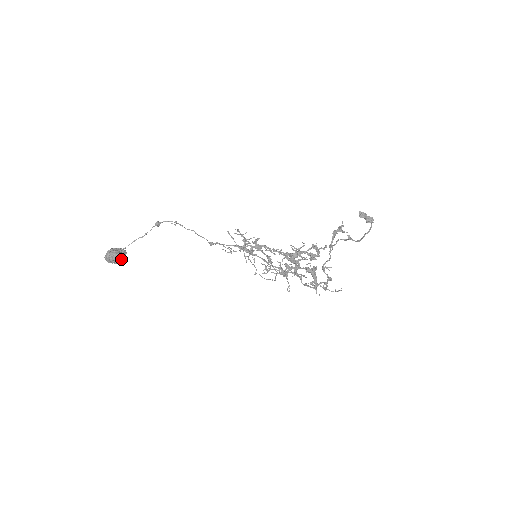
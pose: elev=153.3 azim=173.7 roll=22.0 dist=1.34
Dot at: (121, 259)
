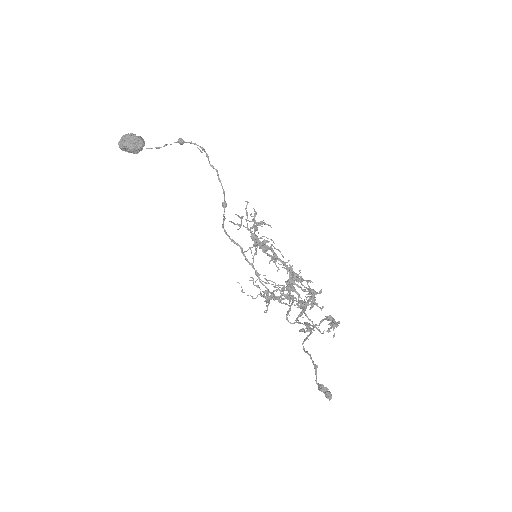
Dot at: (135, 152)
